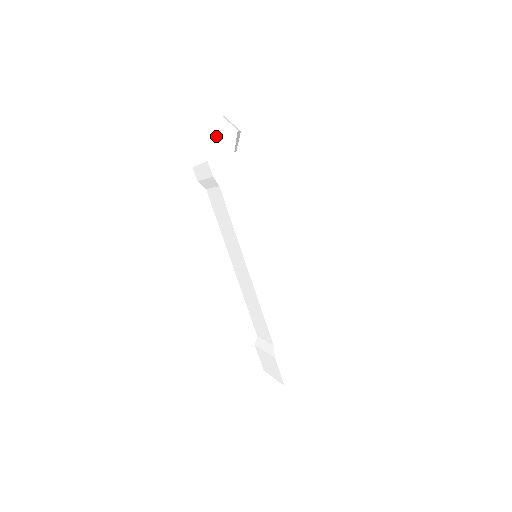
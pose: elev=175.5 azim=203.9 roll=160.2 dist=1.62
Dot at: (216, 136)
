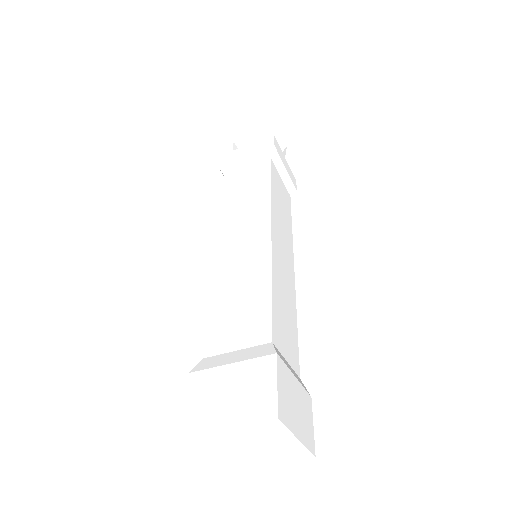
Dot at: (239, 139)
